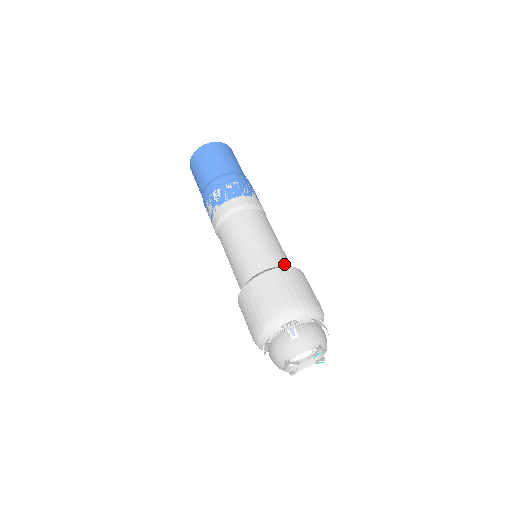
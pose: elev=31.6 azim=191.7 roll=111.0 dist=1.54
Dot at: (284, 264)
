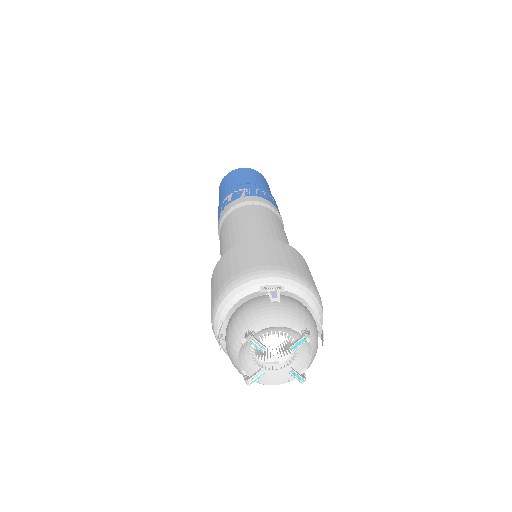
Dot at: occluded
